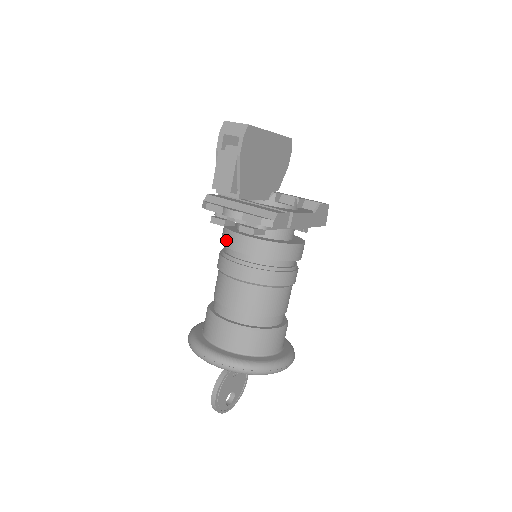
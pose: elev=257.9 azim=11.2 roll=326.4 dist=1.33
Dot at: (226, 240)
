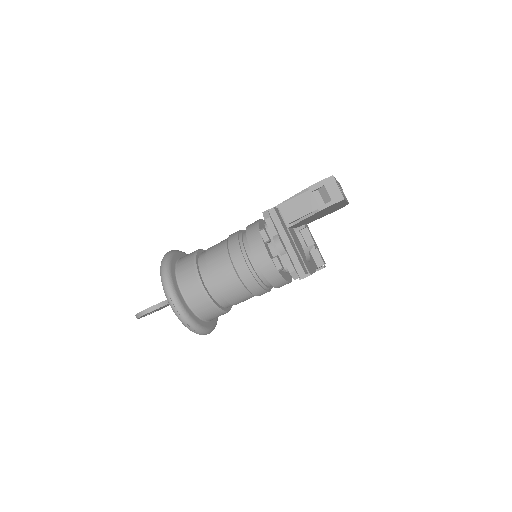
Dot at: (253, 241)
